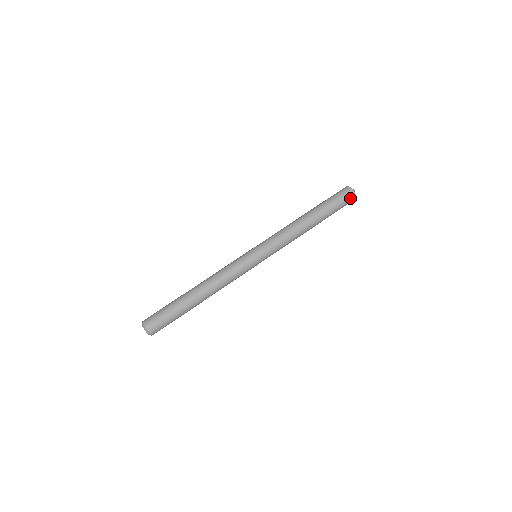
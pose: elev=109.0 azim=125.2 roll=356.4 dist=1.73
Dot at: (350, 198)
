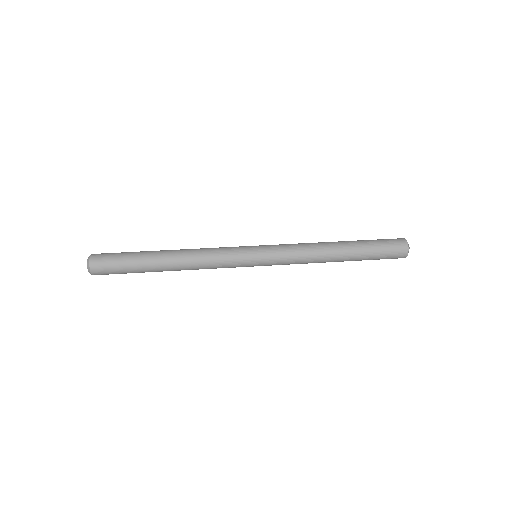
Dot at: (399, 245)
